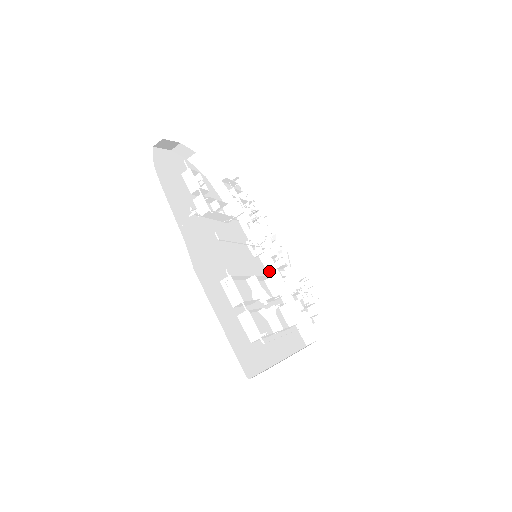
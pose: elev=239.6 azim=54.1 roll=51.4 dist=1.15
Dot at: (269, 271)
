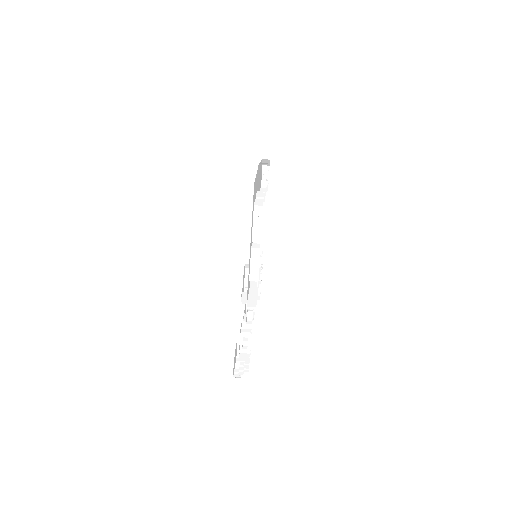
Dot at: occluded
